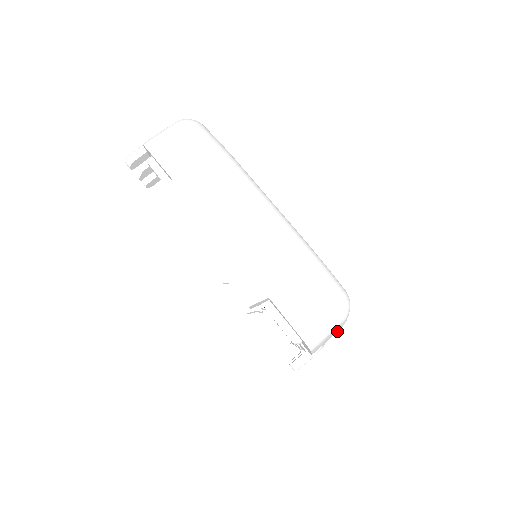
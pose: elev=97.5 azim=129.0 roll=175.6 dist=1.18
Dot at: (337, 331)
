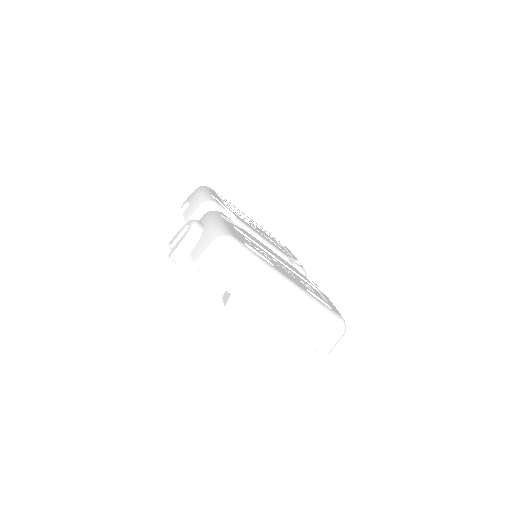
Dot at: occluded
